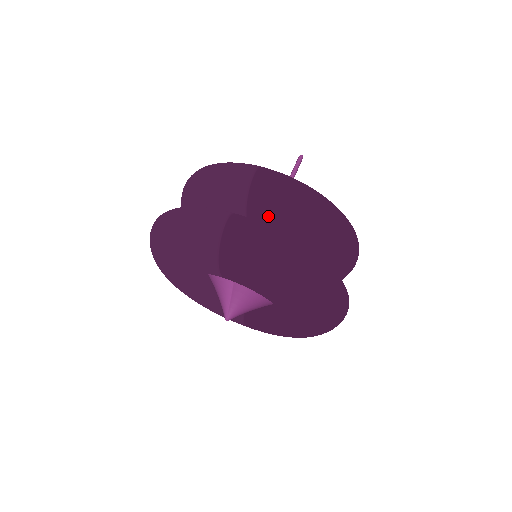
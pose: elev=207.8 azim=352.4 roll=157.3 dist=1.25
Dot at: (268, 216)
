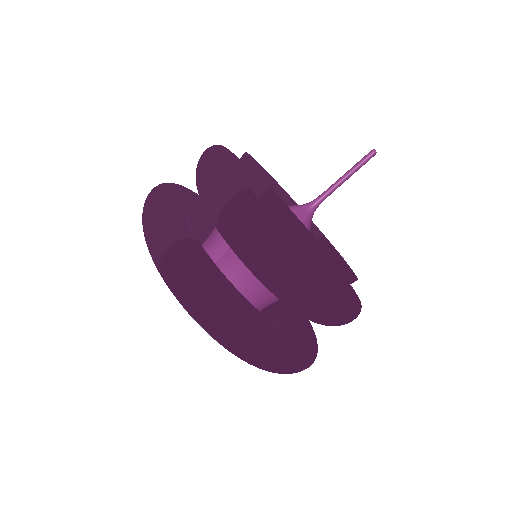
Dot at: (234, 249)
